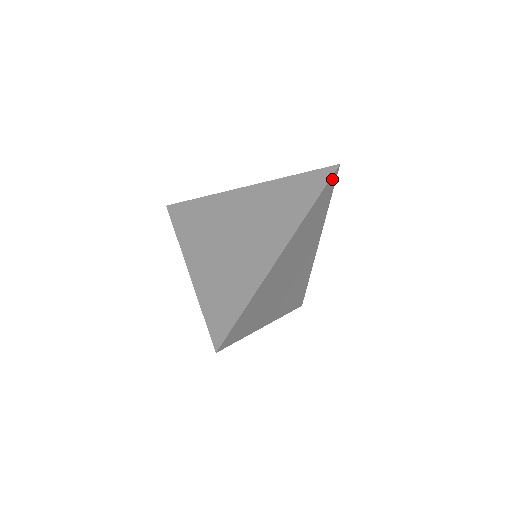
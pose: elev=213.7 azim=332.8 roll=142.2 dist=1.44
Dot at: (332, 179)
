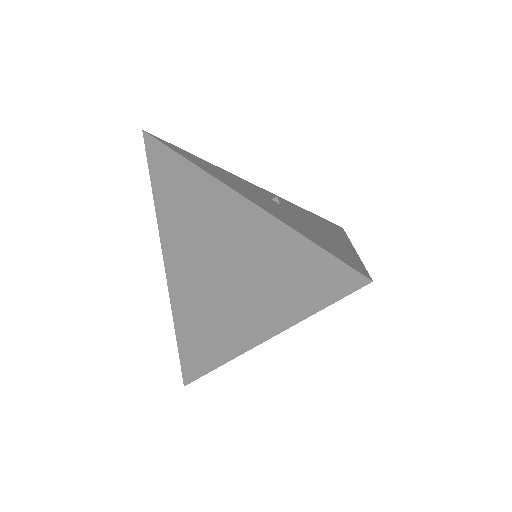
Dot at: (355, 287)
